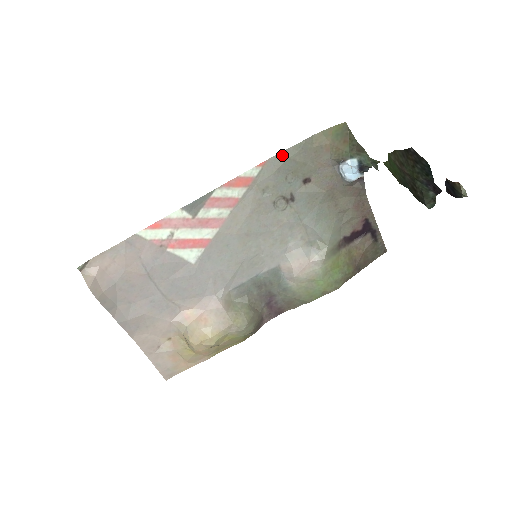
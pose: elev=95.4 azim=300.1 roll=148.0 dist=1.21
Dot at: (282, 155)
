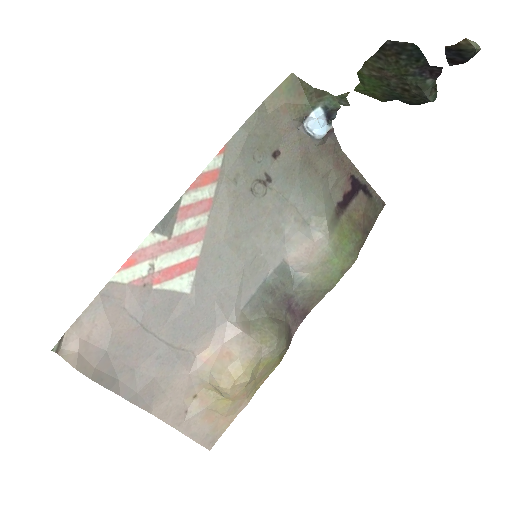
Dot at: (240, 133)
